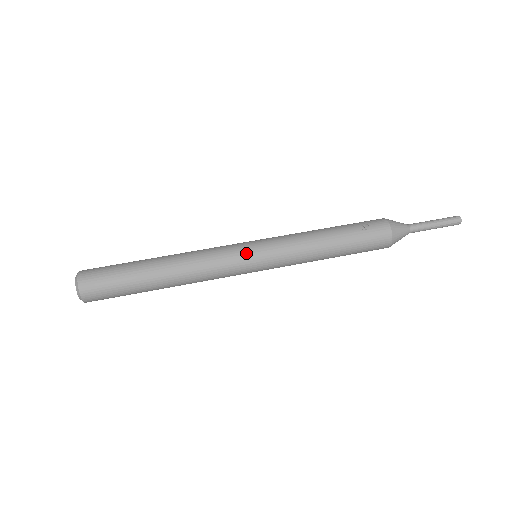
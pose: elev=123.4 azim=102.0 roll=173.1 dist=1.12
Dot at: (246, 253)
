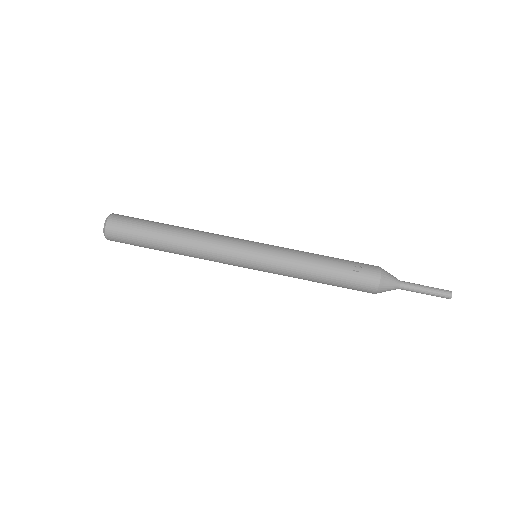
Dot at: (246, 252)
